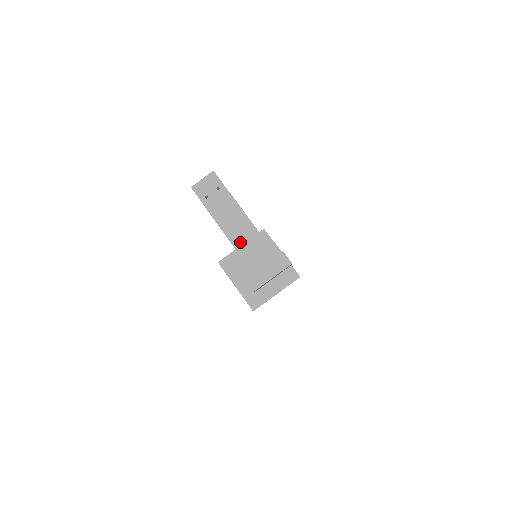
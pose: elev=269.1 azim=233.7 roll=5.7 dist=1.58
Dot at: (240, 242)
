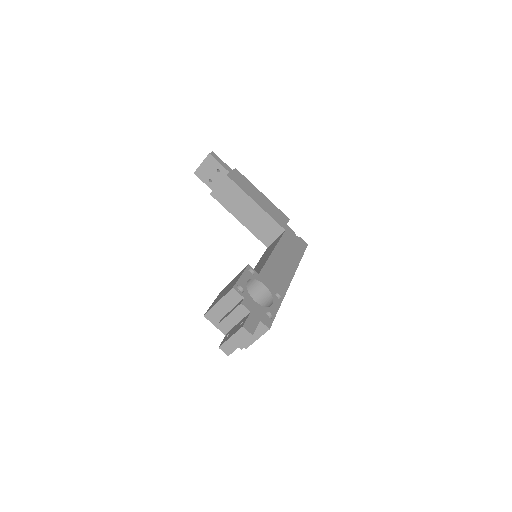
Dot at: (249, 222)
